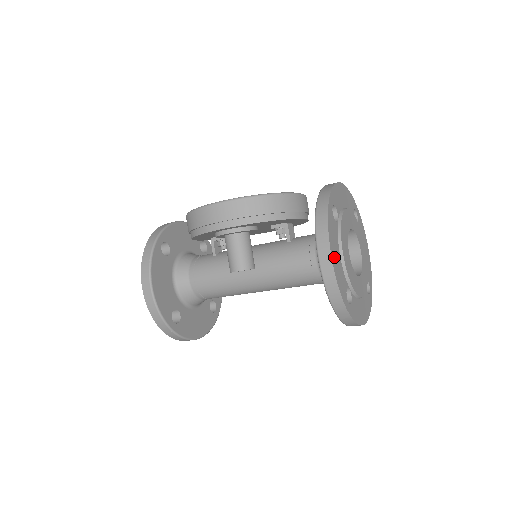
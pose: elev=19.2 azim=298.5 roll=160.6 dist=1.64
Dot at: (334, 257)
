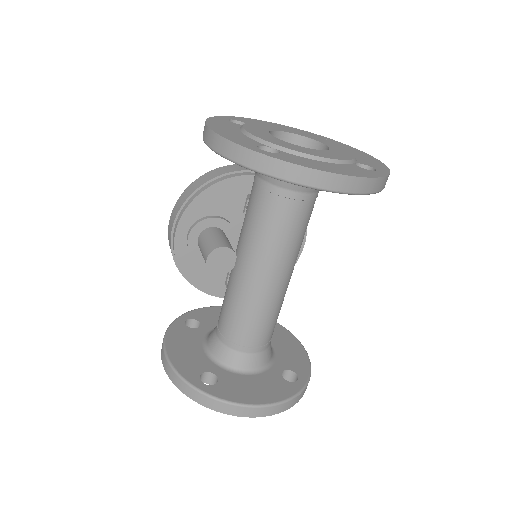
Dot at: (219, 129)
